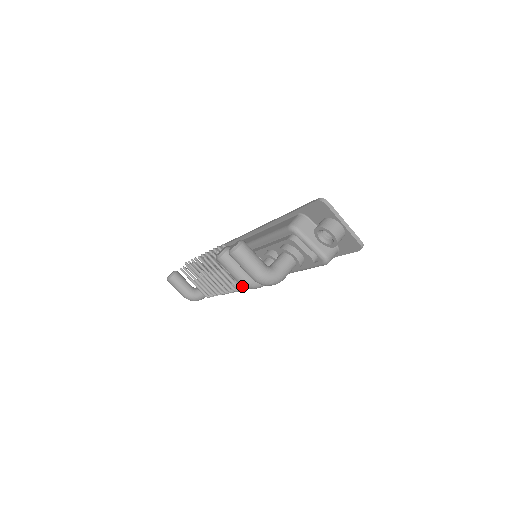
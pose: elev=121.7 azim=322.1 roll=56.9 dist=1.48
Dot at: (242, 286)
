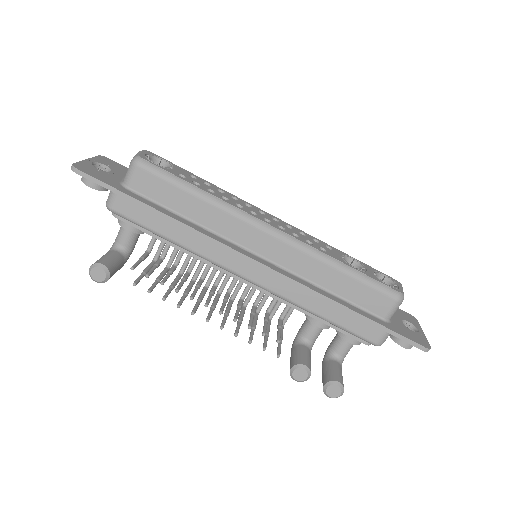
Dot at: occluded
